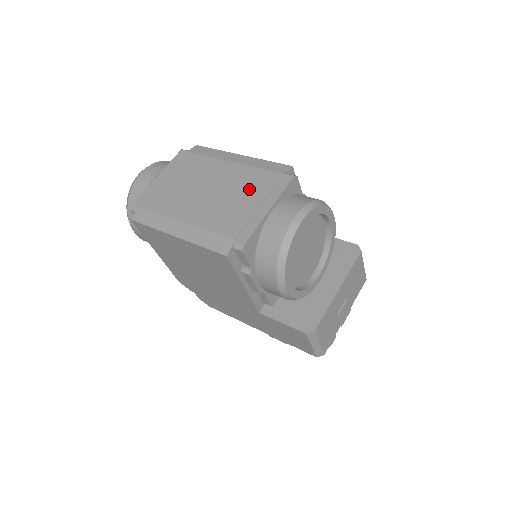
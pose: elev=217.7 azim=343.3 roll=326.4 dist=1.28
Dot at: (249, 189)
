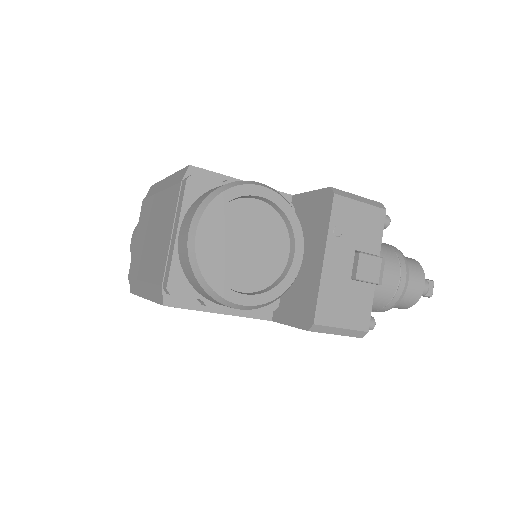
Dot at: (167, 217)
